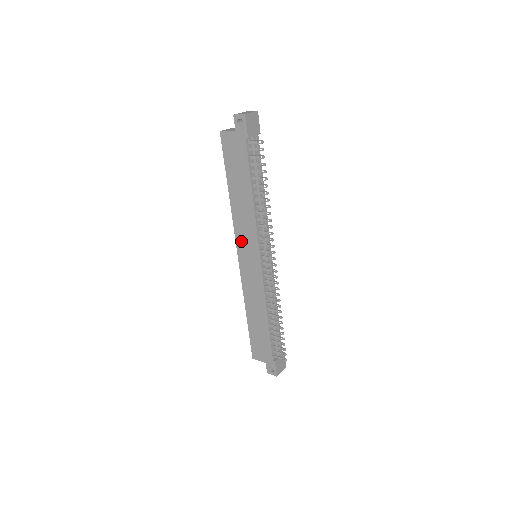
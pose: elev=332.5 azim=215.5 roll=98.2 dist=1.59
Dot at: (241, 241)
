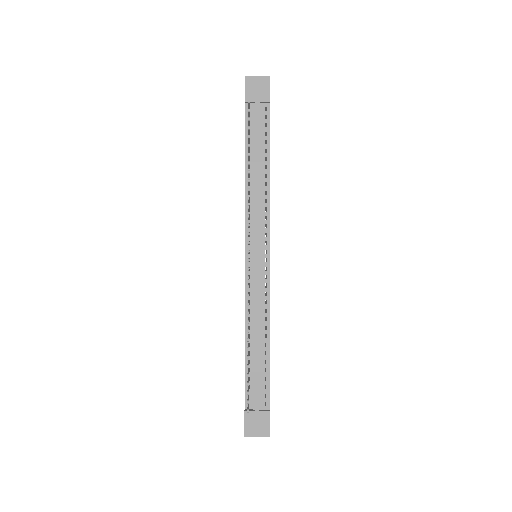
Dot at: occluded
